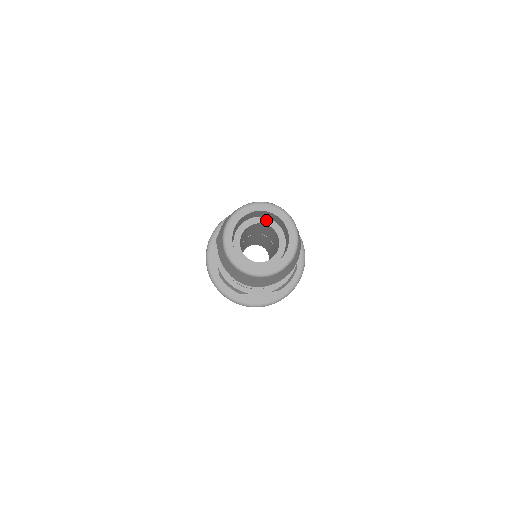
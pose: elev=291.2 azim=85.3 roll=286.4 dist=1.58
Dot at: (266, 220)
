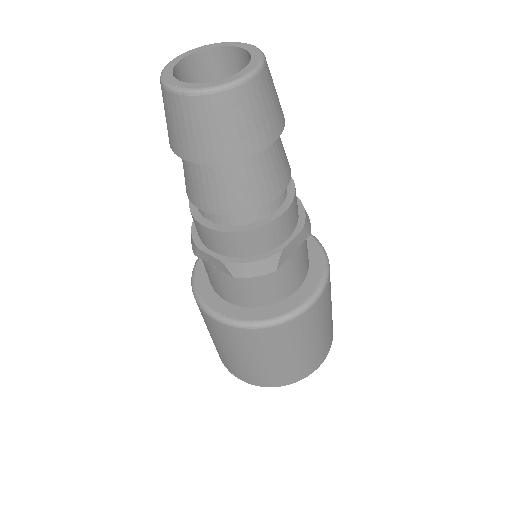
Dot at: occluded
